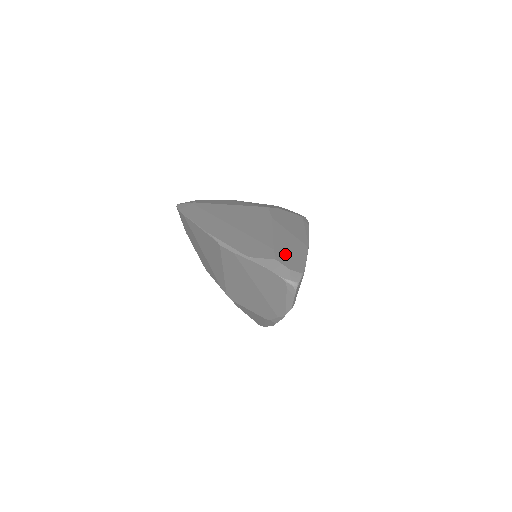
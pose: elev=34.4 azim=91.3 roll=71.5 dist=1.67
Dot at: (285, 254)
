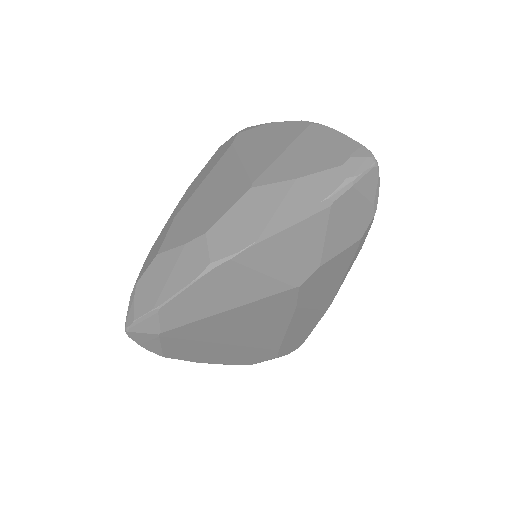
Dot at: (290, 345)
